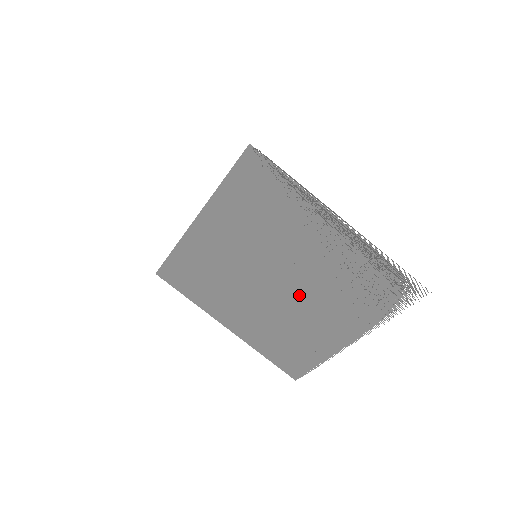
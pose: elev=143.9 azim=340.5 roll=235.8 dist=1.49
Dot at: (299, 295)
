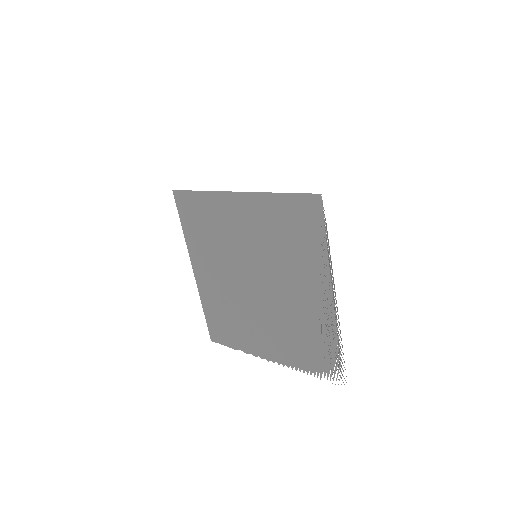
Dot at: (262, 304)
